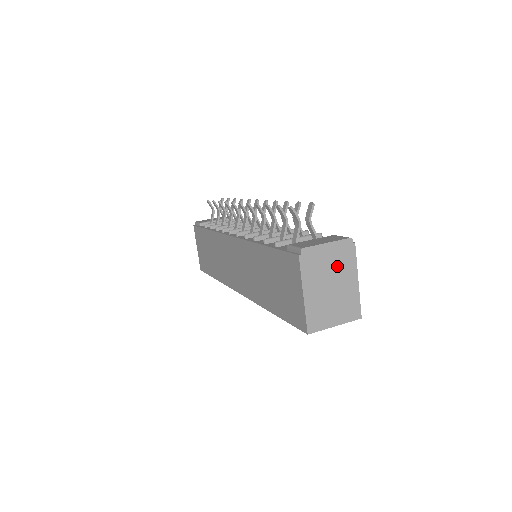
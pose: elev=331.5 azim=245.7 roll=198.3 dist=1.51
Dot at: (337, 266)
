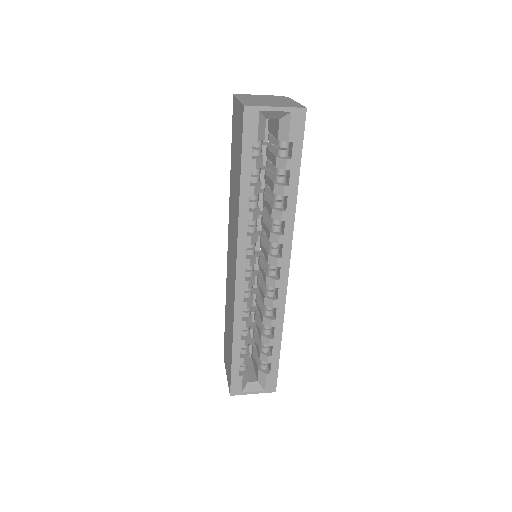
Dot at: occluded
